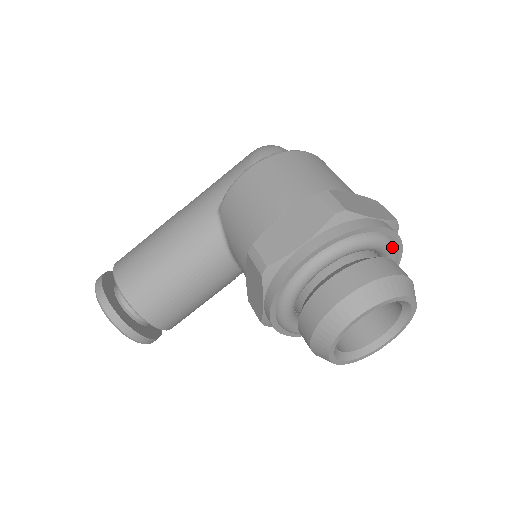
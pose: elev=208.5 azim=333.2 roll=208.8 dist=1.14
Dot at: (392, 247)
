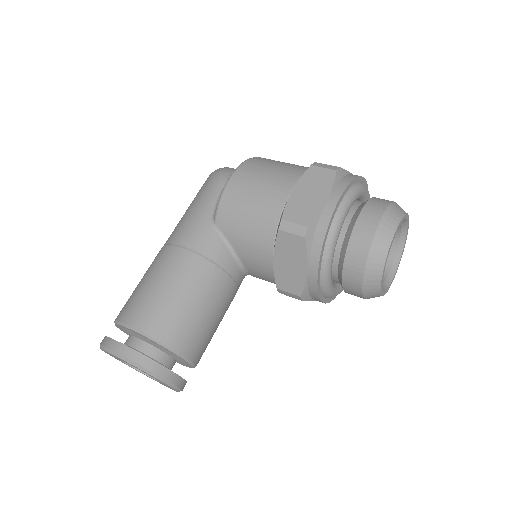
Dot at: (369, 195)
